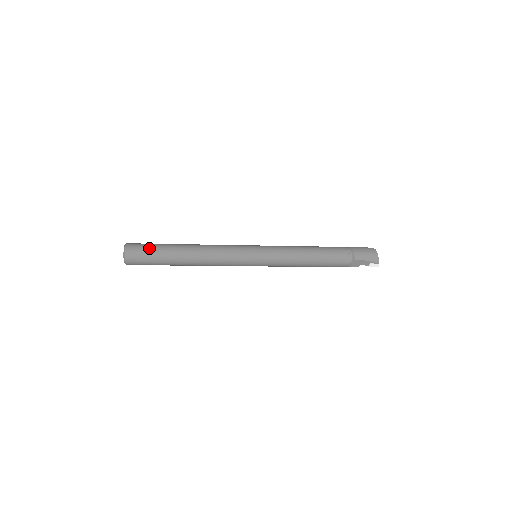
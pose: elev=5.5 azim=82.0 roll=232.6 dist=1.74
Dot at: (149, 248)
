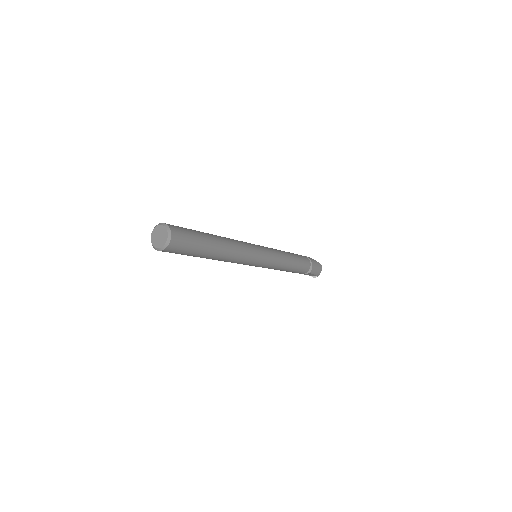
Dot at: (192, 240)
